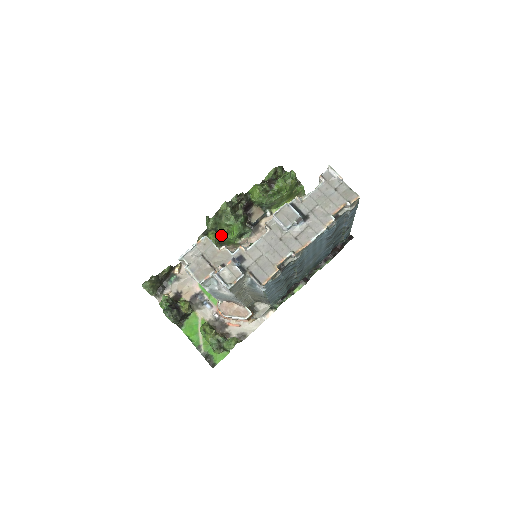
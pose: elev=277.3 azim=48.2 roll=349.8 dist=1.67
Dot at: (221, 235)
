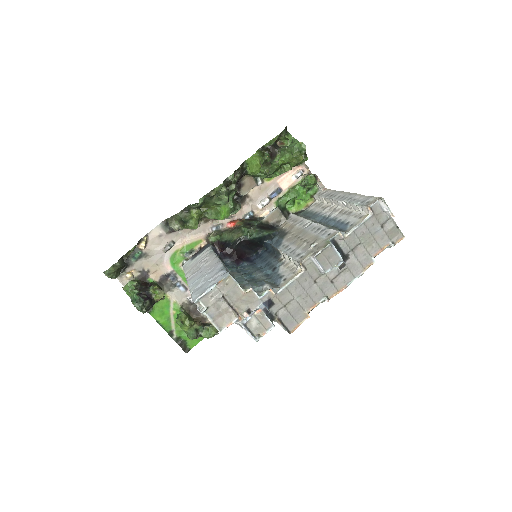
Dot at: (207, 215)
